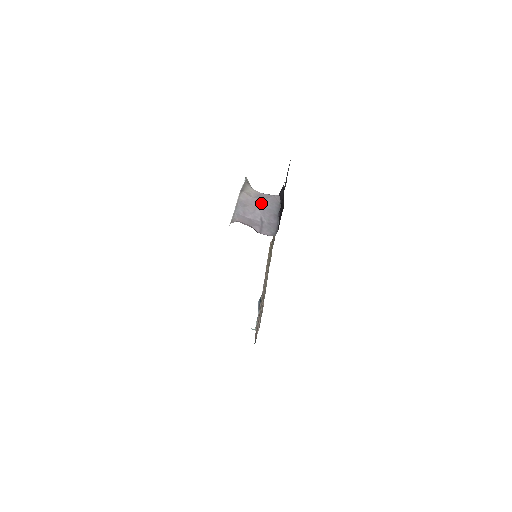
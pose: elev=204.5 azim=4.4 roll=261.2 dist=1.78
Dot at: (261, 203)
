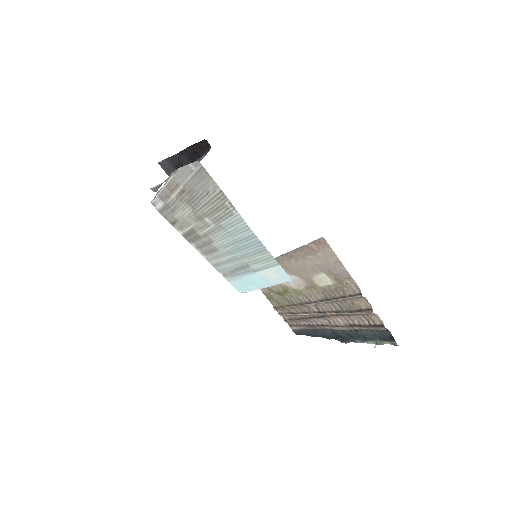
Dot at: occluded
